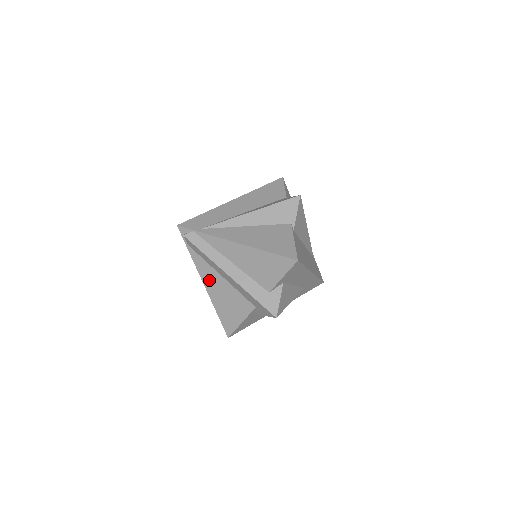
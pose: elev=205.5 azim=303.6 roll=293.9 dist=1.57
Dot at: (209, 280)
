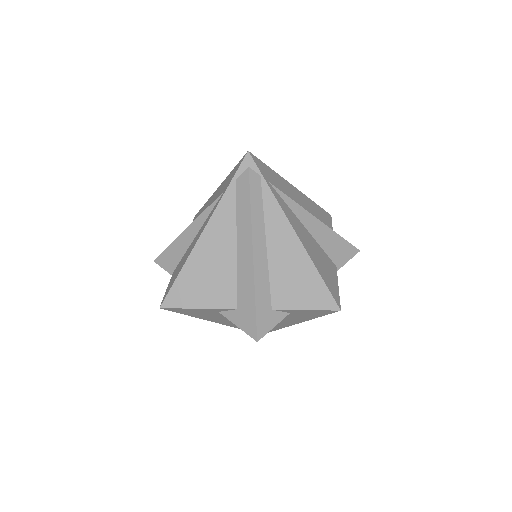
Dot at: (215, 234)
